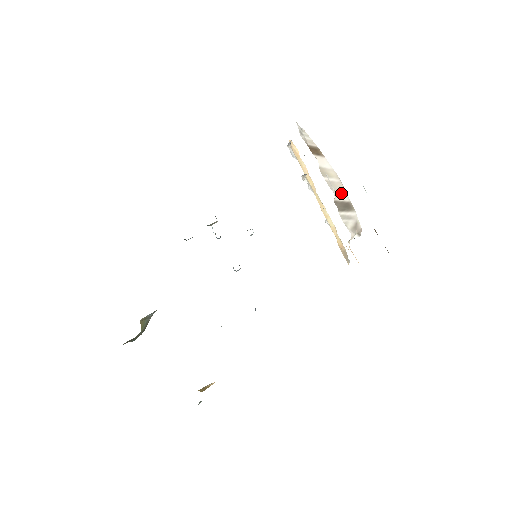
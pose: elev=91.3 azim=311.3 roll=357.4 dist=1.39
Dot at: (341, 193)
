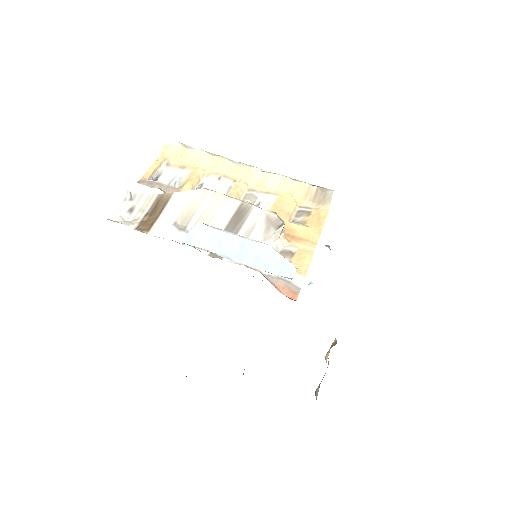
Dot at: (221, 211)
